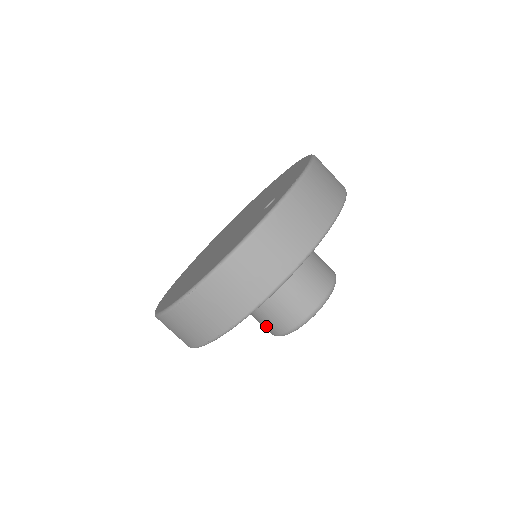
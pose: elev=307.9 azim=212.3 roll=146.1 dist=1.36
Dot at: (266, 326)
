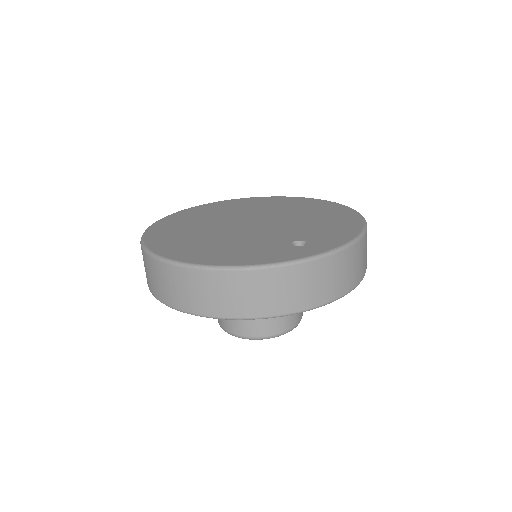
Dot at: occluded
